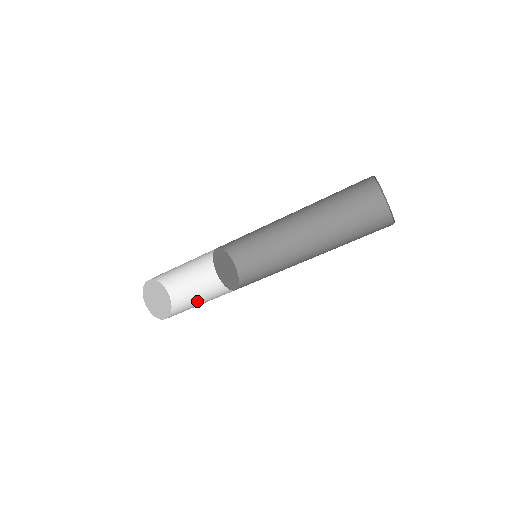
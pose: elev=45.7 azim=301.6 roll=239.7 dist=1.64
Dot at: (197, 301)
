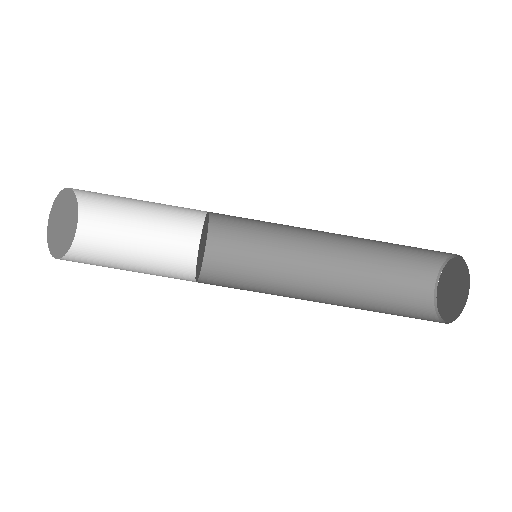
Dot at: (126, 250)
